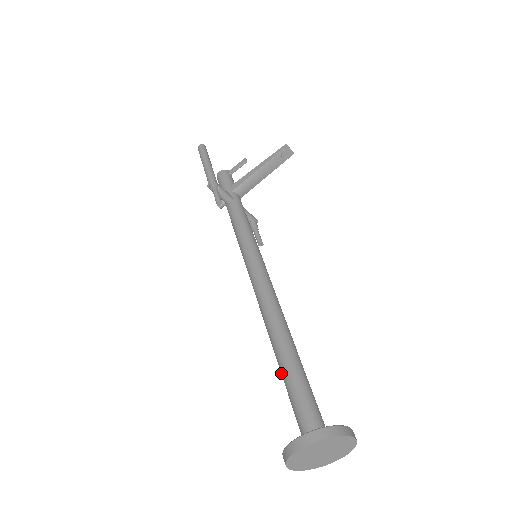
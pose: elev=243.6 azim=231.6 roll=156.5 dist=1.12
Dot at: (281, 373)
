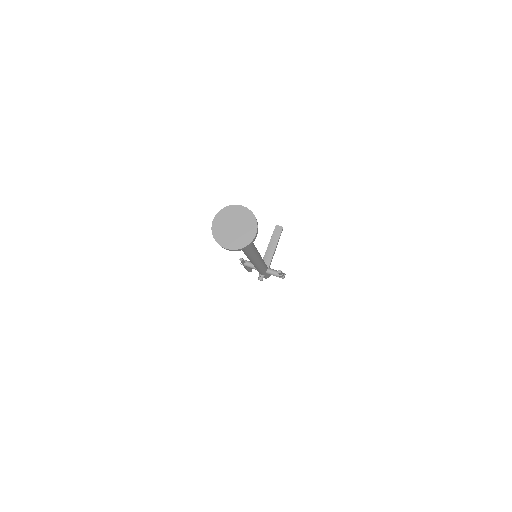
Dot at: occluded
